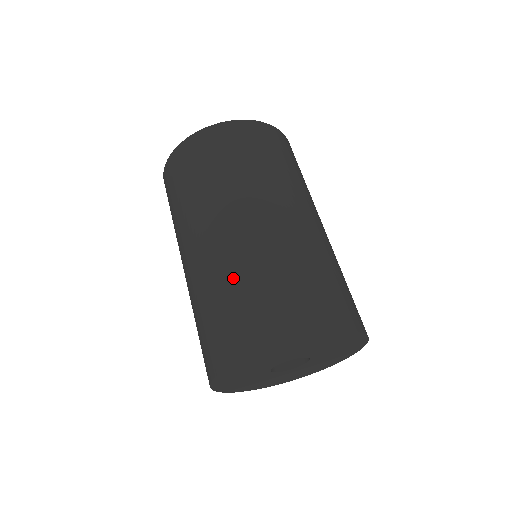
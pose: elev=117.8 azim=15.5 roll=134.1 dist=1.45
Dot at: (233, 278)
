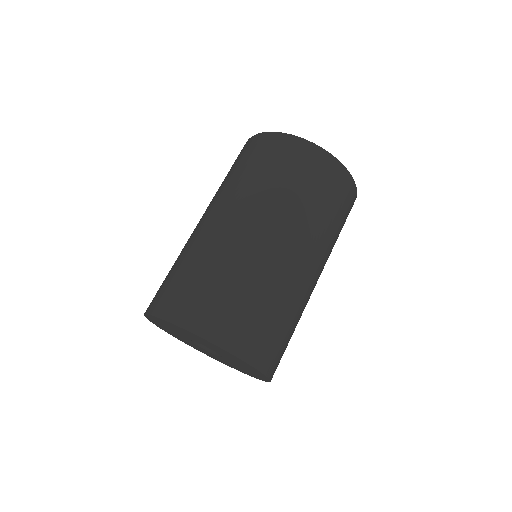
Dot at: occluded
